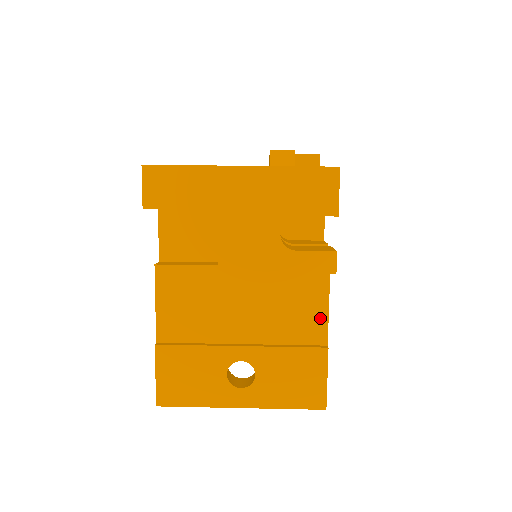
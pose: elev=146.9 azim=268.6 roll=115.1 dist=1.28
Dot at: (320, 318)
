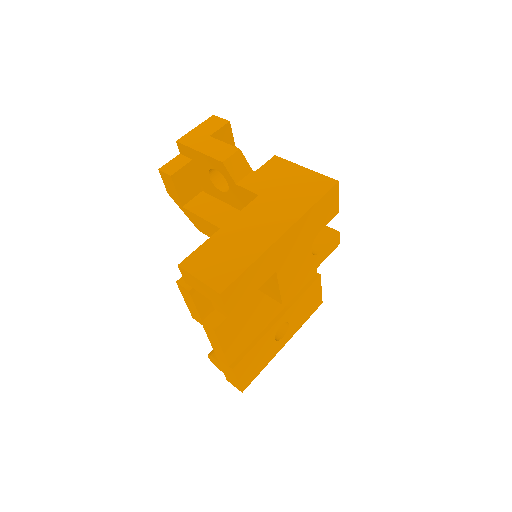
Dot at: occluded
